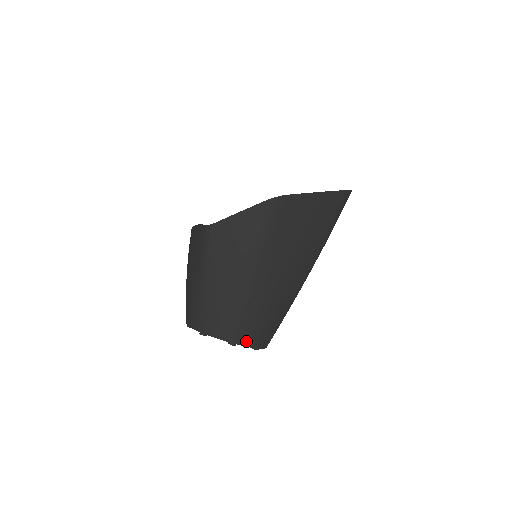
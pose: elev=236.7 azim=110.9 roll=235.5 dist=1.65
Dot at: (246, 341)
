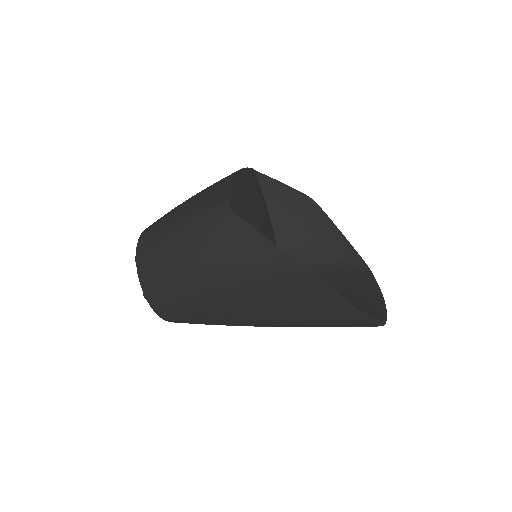
Dot at: (157, 307)
